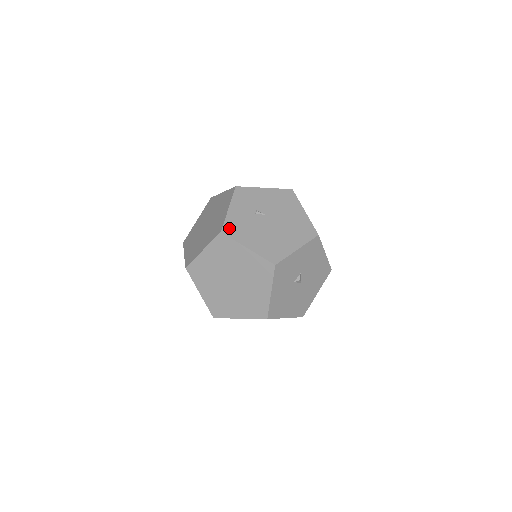
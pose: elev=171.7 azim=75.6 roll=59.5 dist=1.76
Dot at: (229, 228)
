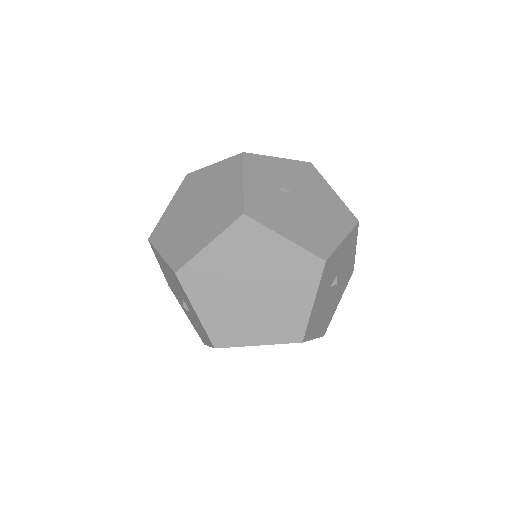
Dot at: (253, 208)
